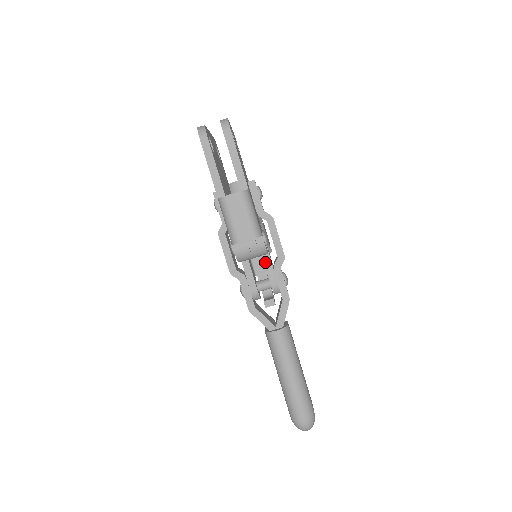
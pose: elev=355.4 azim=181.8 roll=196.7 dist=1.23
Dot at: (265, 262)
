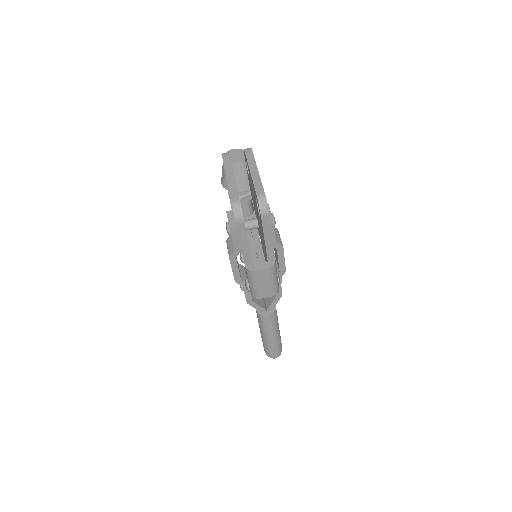
Dot at: occluded
